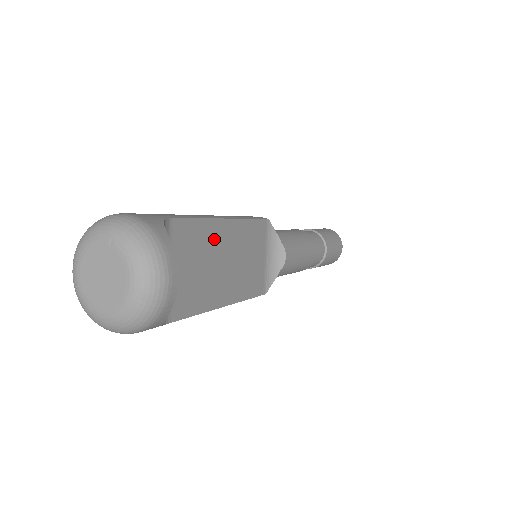
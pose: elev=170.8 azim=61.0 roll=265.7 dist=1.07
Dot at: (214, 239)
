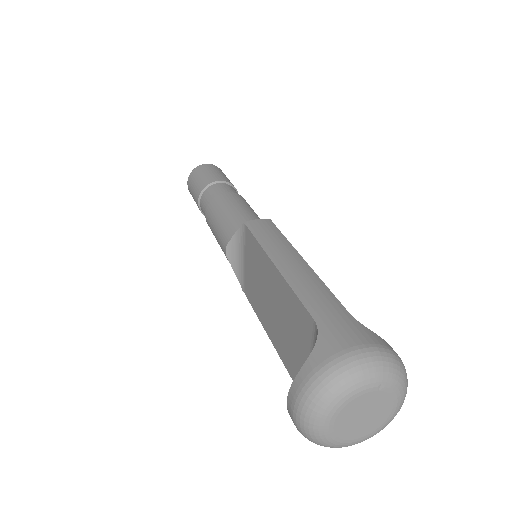
Dot at: occluded
